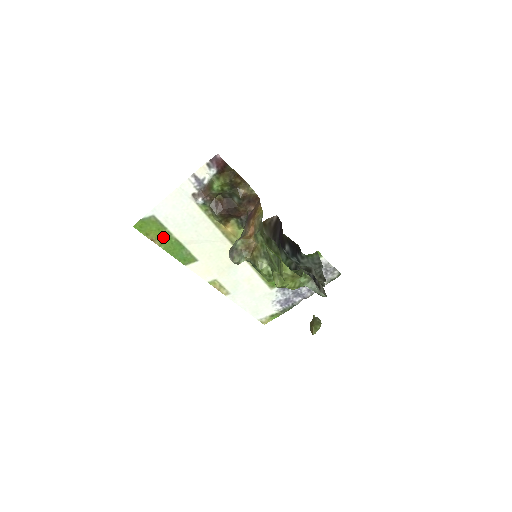
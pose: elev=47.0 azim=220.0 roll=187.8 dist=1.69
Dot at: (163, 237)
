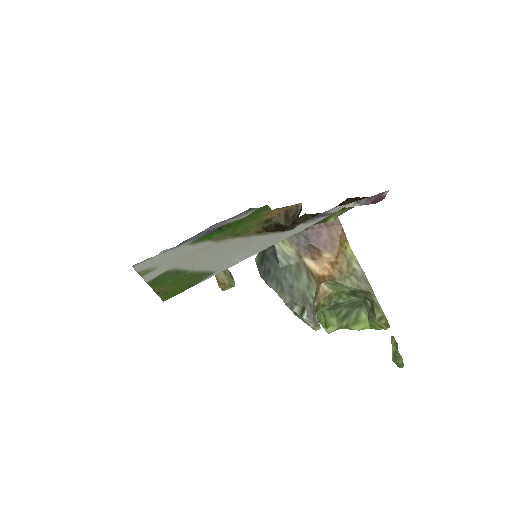
Dot at: (177, 281)
